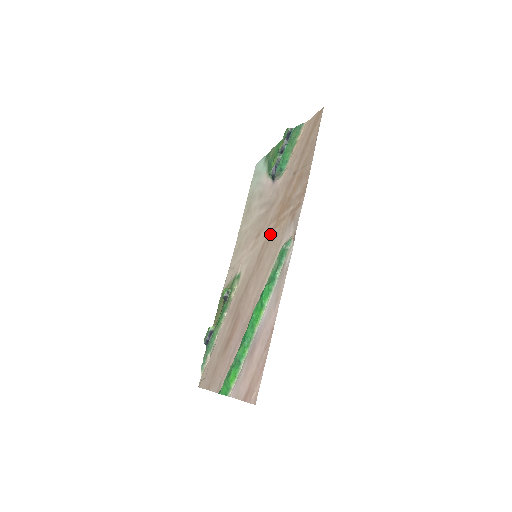
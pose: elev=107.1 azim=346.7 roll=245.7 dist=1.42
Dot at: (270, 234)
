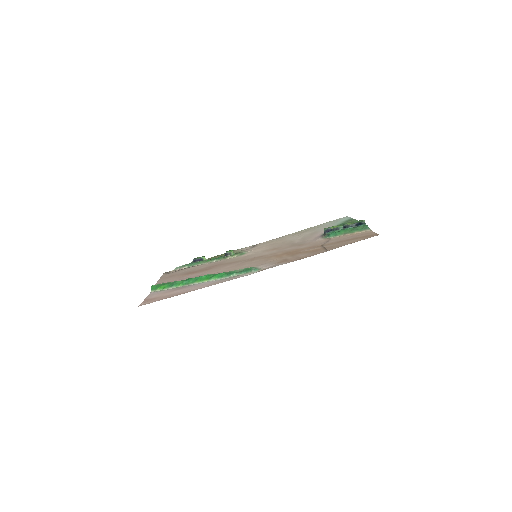
Dot at: (271, 255)
